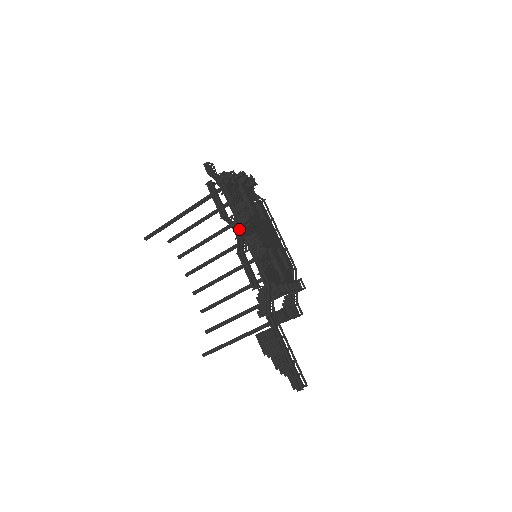
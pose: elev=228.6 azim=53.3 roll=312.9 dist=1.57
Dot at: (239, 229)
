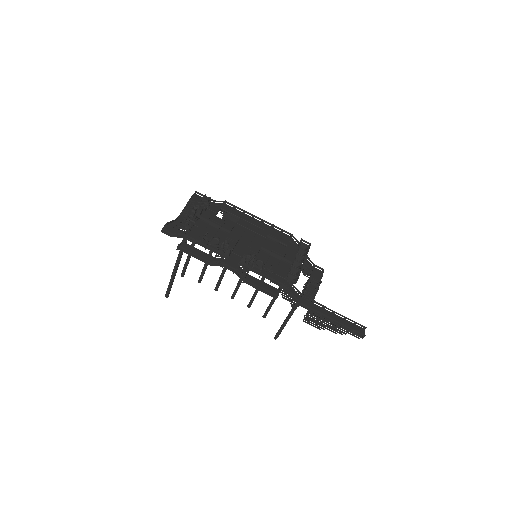
Dot at: (229, 262)
